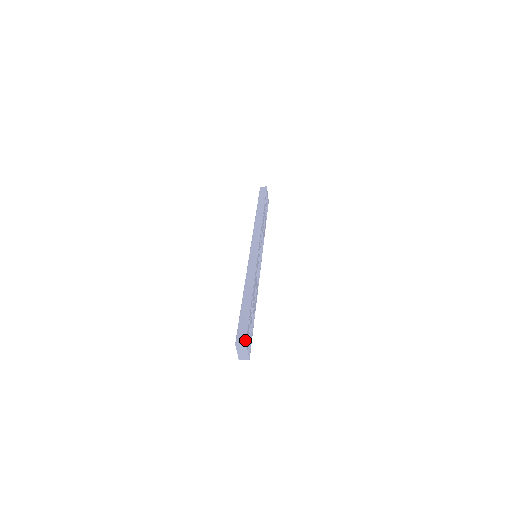
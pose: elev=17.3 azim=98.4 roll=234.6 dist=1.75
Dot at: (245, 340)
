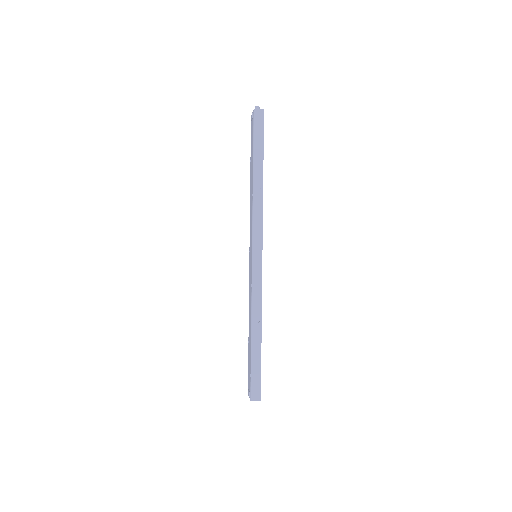
Dot at: (260, 399)
